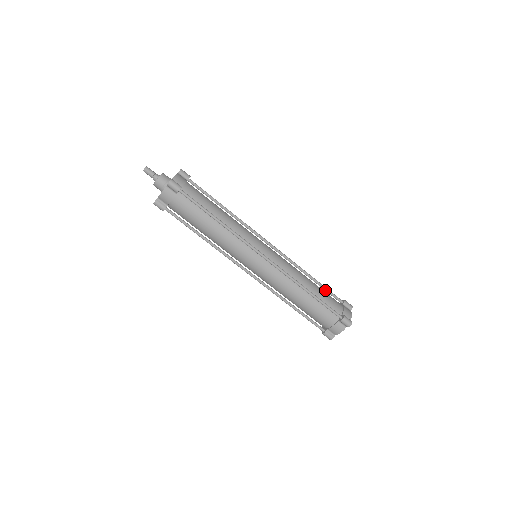
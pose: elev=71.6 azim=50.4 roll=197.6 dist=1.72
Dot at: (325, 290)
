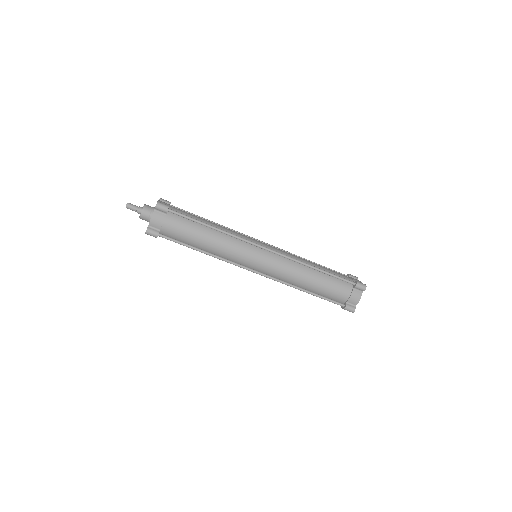
Dot at: occluded
